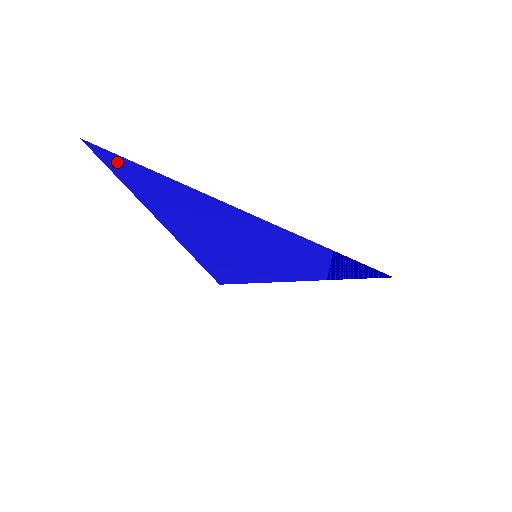
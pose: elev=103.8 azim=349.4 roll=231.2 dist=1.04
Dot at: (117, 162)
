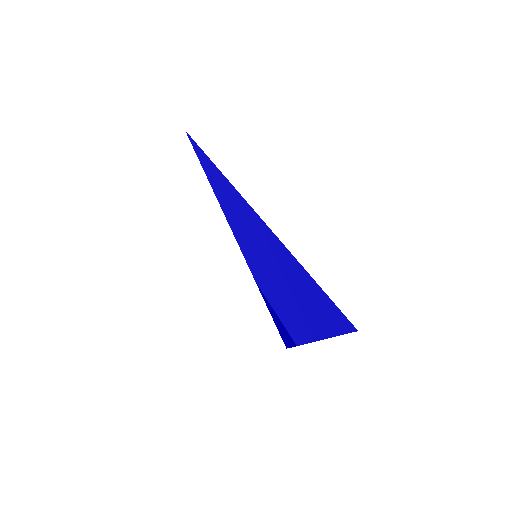
Dot at: (336, 315)
